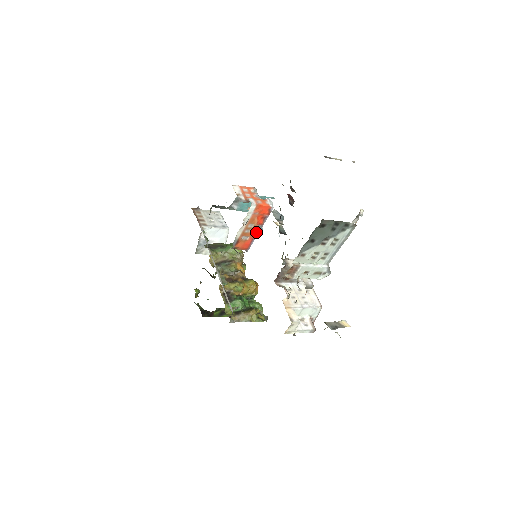
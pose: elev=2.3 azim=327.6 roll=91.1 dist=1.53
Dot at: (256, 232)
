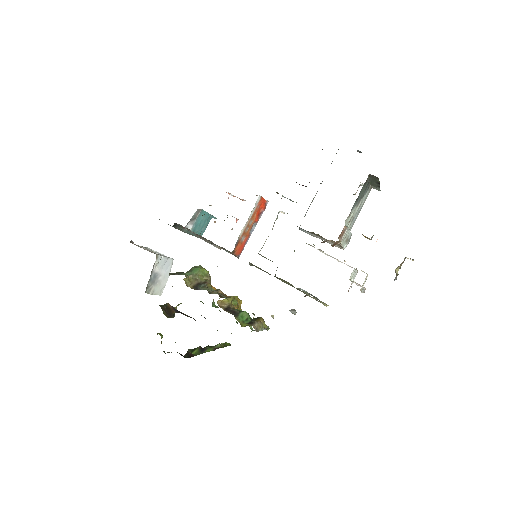
Dot at: (250, 232)
